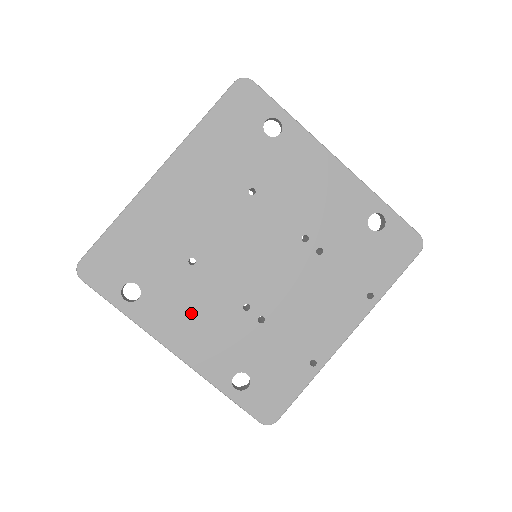
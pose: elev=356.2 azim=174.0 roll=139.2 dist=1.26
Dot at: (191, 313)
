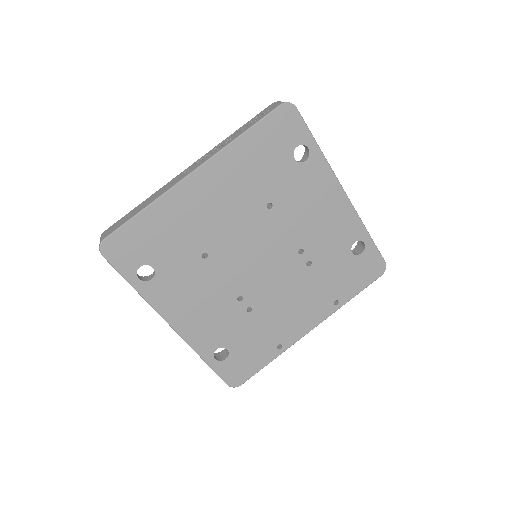
Dot at: (194, 297)
